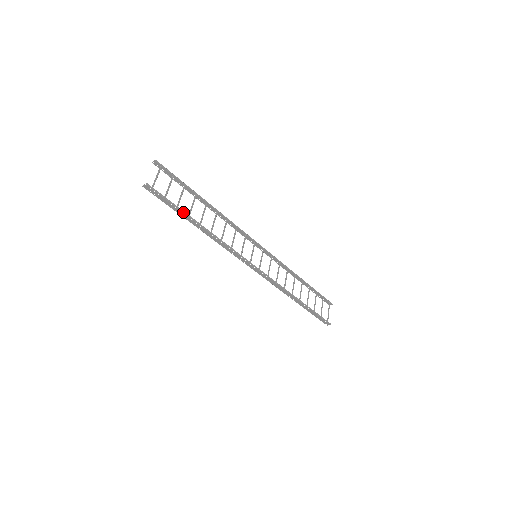
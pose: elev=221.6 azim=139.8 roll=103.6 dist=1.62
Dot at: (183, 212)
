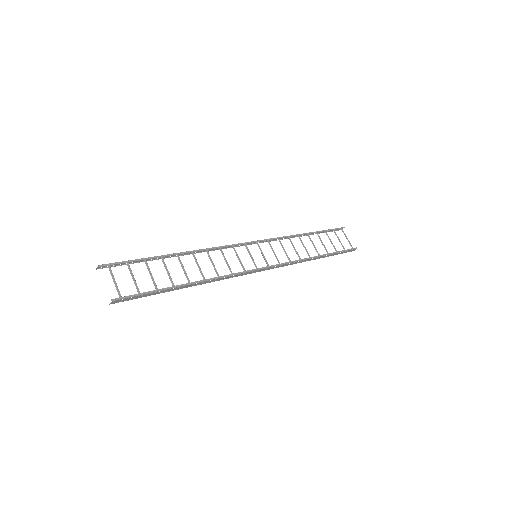
Dot at: (166, 289)
